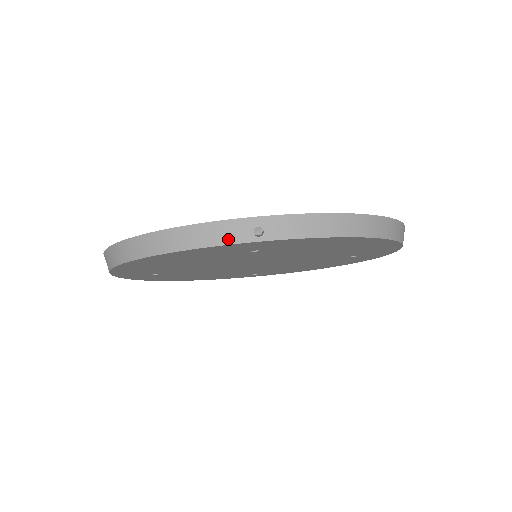
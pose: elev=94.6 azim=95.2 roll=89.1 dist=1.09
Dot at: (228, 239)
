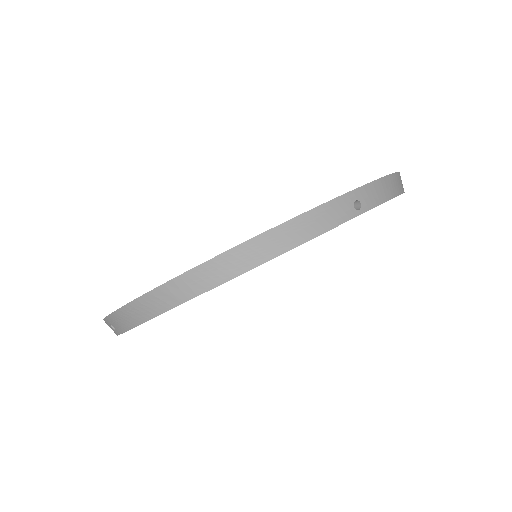
Dot at: (335, 221)
